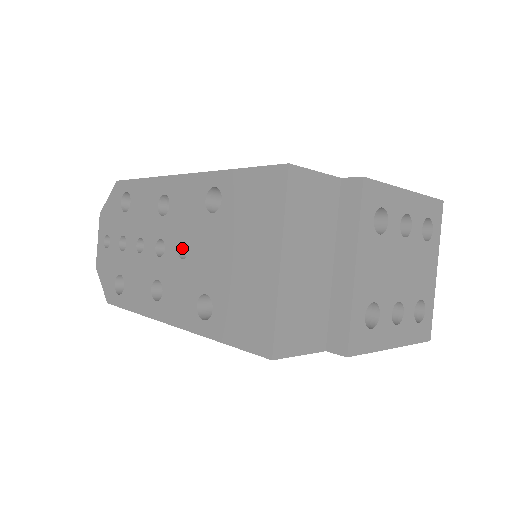
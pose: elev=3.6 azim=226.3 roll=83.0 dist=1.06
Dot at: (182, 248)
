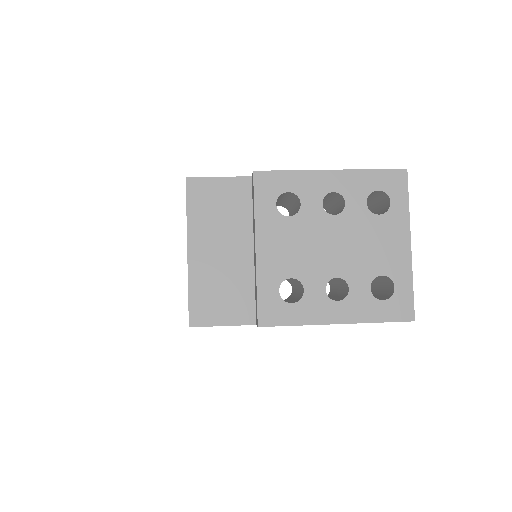
Dot at: occluded
